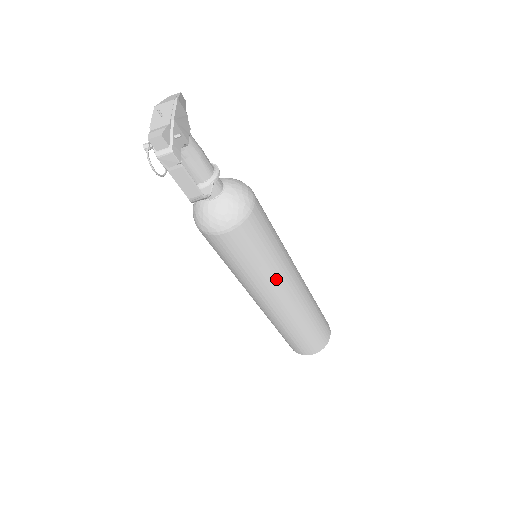
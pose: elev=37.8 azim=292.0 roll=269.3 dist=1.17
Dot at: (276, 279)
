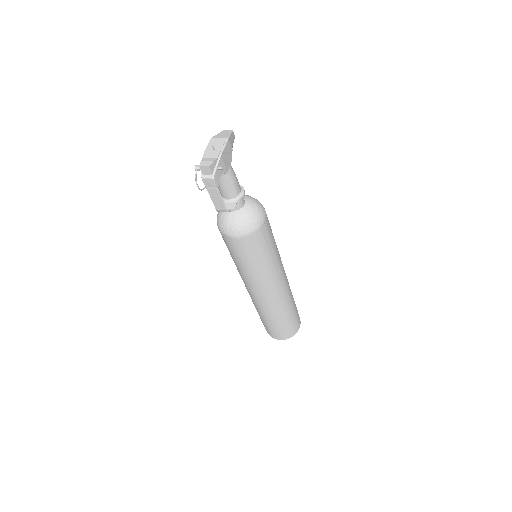
Dot at: (265, 278)
